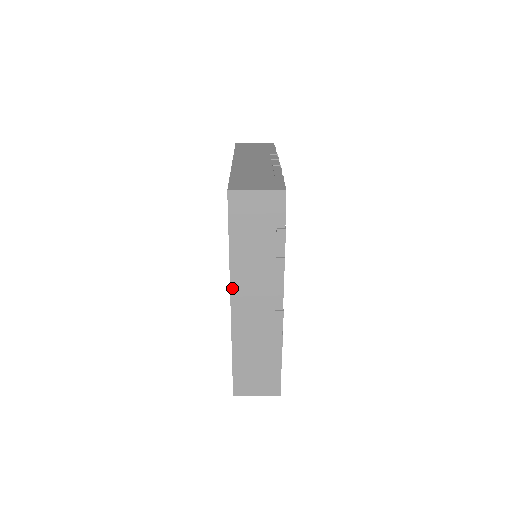
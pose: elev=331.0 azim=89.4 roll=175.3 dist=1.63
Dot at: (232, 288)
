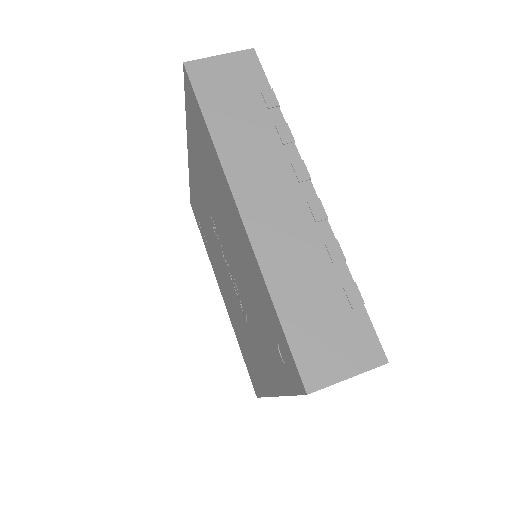
Dot at: occluded
